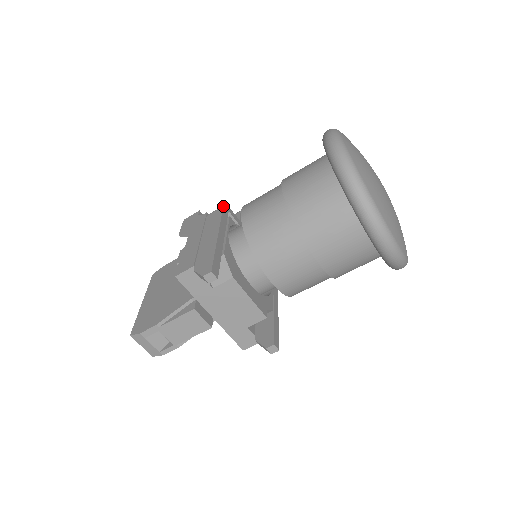
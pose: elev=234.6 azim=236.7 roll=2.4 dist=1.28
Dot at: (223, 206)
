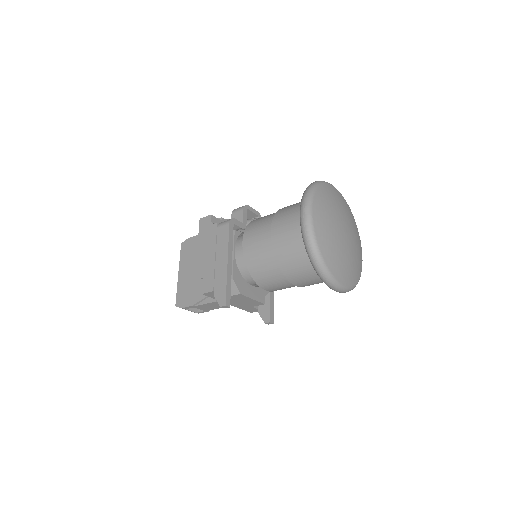
Dot at: (229, 223)
